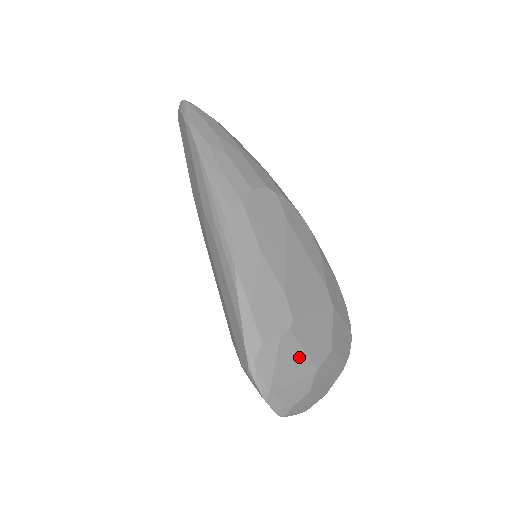
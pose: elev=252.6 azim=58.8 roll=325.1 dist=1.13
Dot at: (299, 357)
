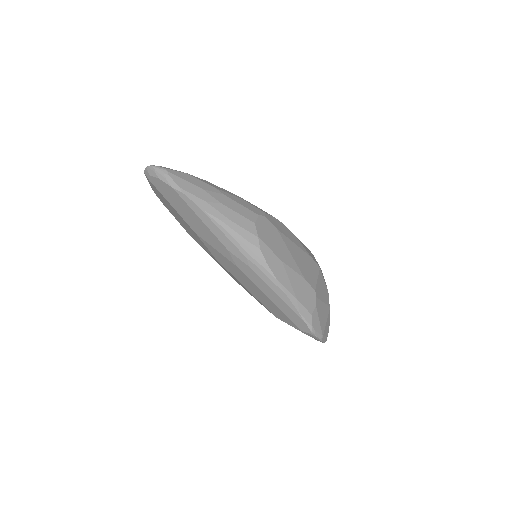
Dot at: (323, 308)
